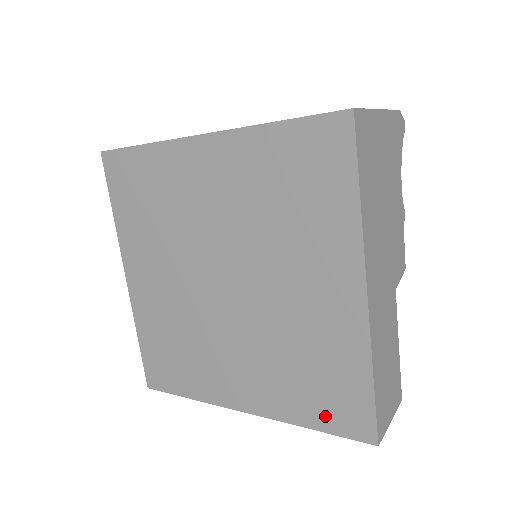
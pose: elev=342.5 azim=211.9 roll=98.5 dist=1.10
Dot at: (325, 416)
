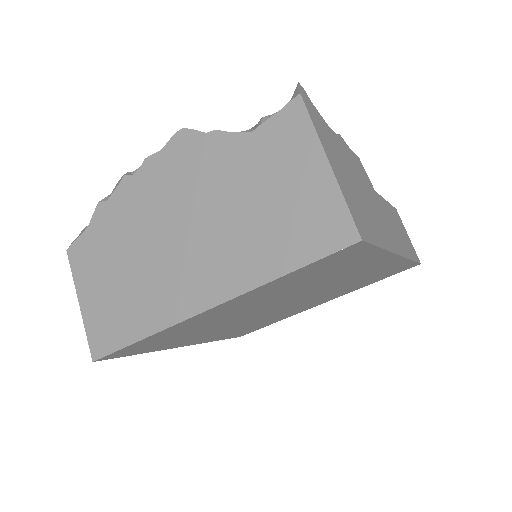
Dot at: (382, 278)
